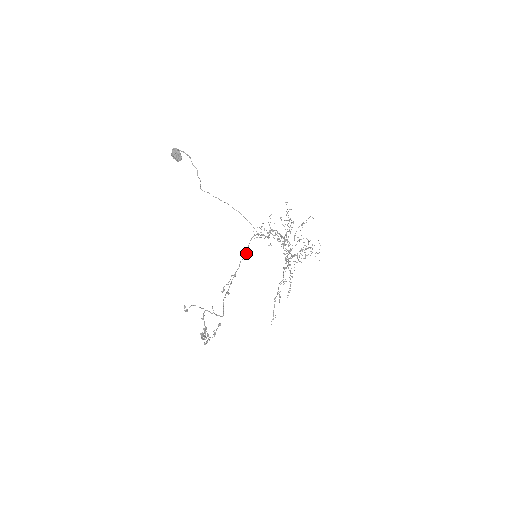
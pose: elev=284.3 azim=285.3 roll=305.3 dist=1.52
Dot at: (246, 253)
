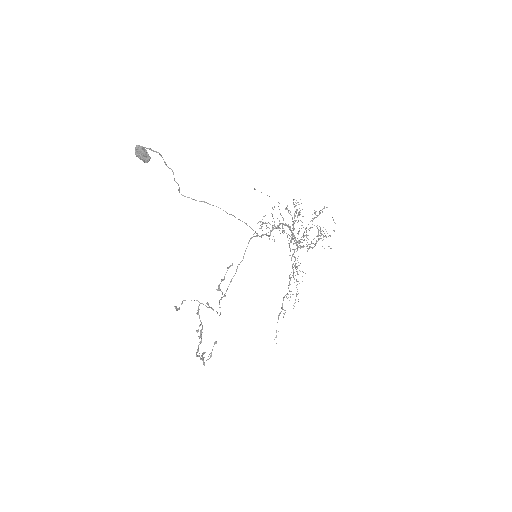
Dot at: occluded
